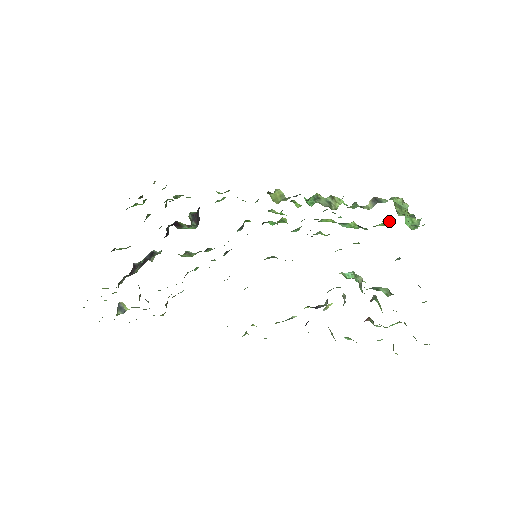
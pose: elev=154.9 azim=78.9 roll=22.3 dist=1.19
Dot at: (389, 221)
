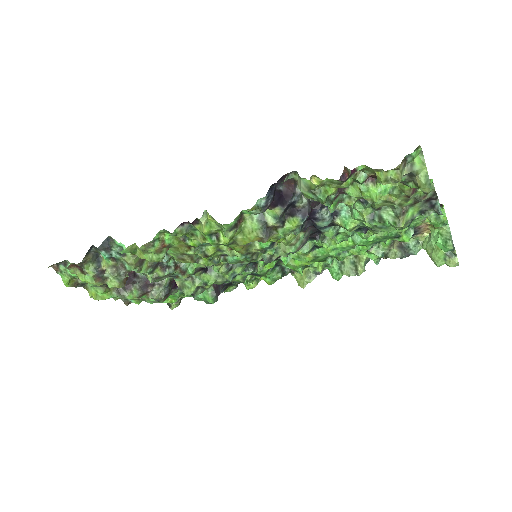
Dot at: (409, 231)
